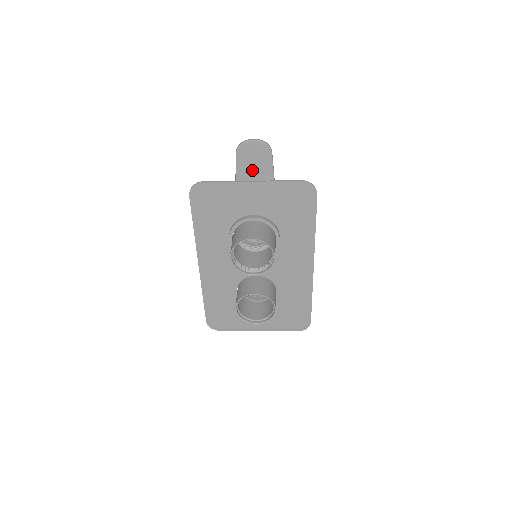
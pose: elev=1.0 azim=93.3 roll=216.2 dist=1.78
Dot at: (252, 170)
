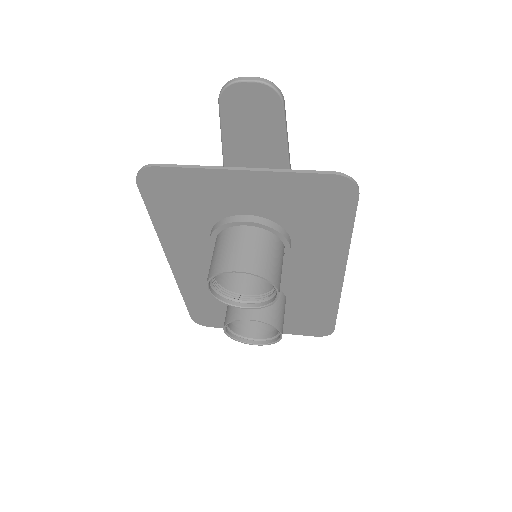
Dot at: (249, 129)
